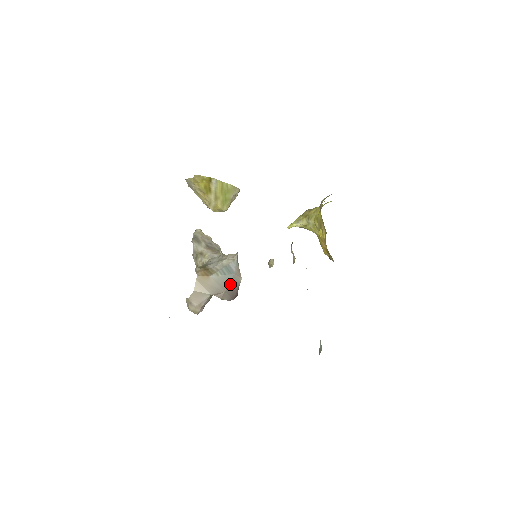
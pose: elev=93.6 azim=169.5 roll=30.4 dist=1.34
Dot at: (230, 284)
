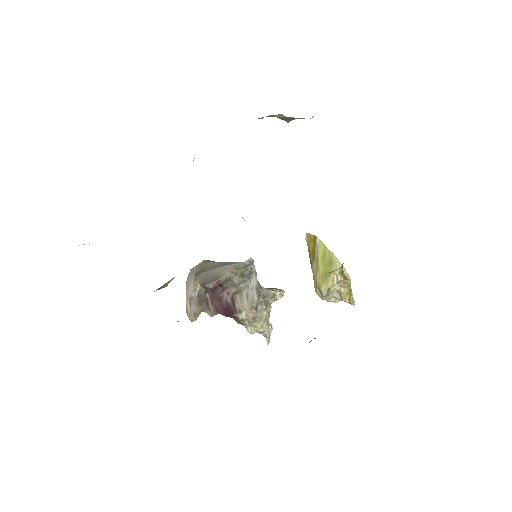
Dot at: (214, 270)
